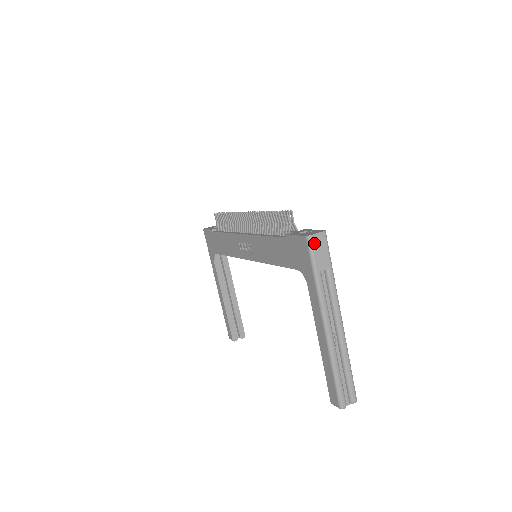
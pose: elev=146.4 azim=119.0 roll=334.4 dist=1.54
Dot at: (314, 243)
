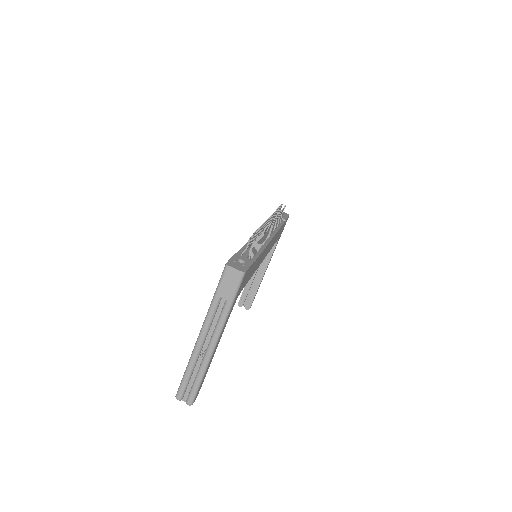
Dot at: (228, 273)
